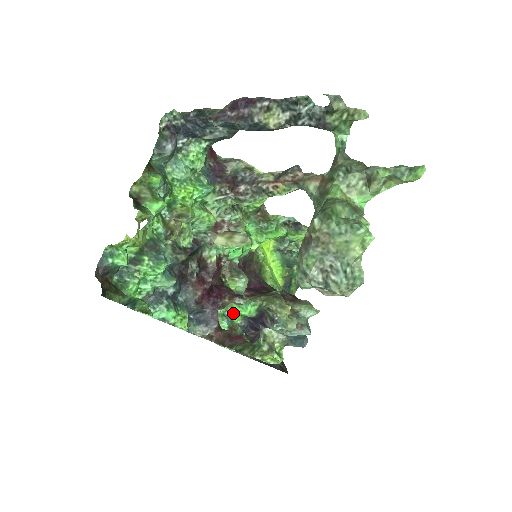
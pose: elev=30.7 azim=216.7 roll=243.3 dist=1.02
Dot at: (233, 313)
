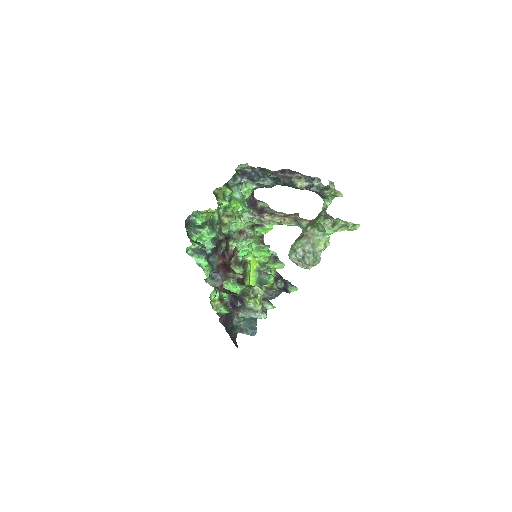
Dot at: occluded
